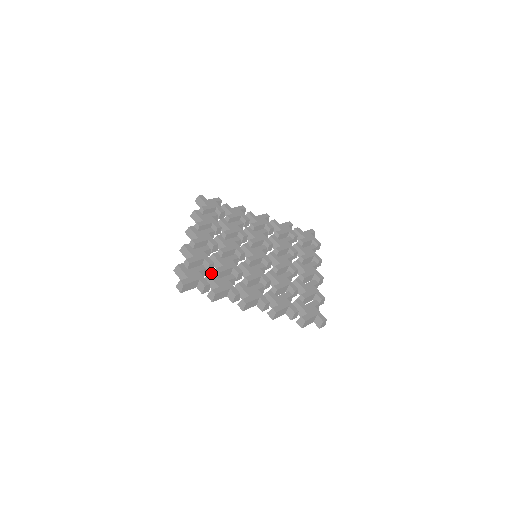
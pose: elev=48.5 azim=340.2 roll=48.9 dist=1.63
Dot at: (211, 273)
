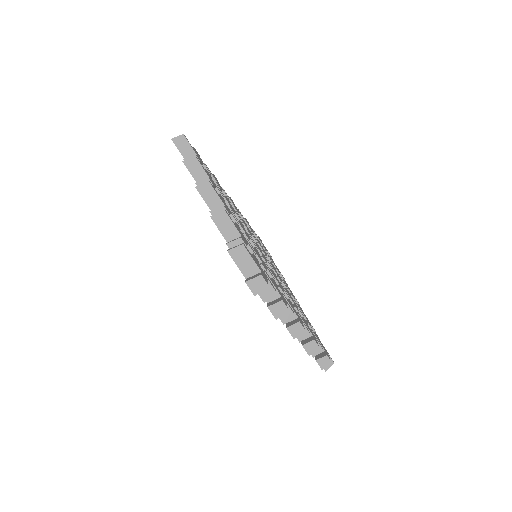
Dot at: occluded
